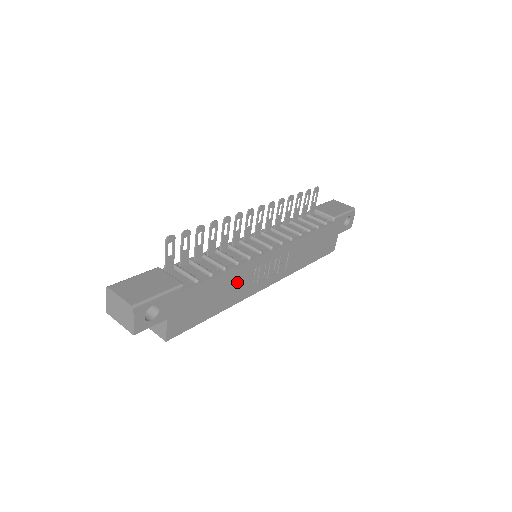
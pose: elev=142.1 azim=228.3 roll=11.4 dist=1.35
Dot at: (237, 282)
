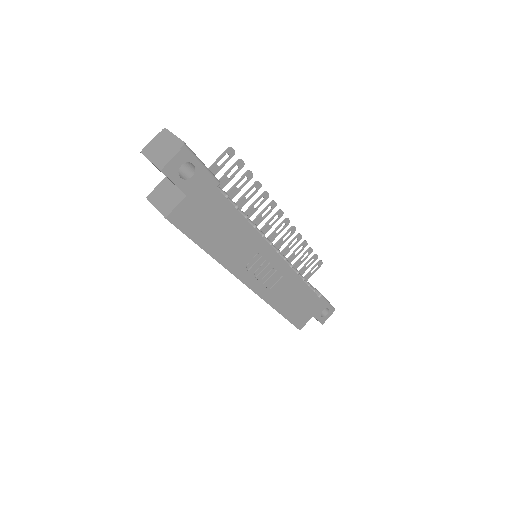
Dot at: (242, 244)
